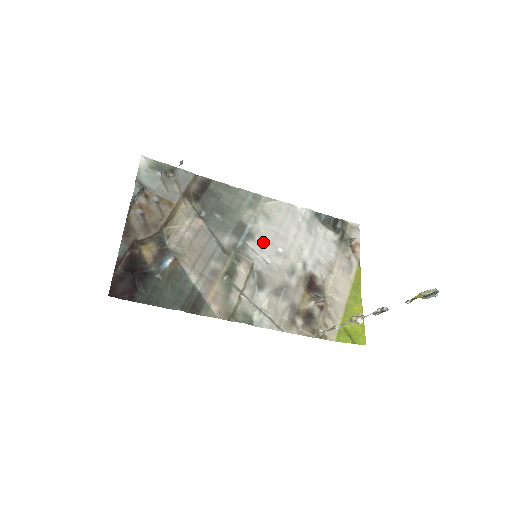
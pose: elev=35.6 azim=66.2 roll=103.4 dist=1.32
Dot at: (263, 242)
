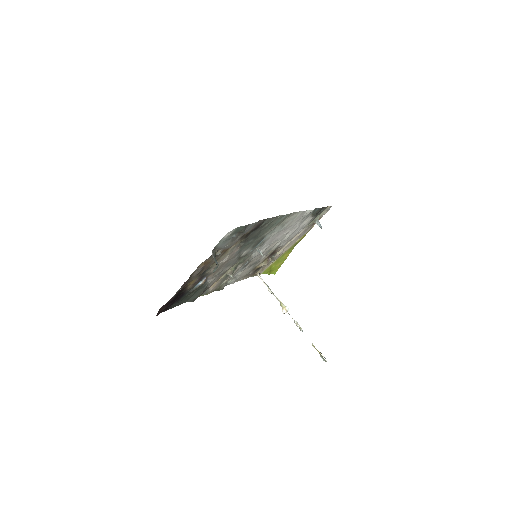
Dot at: (267, 243)
